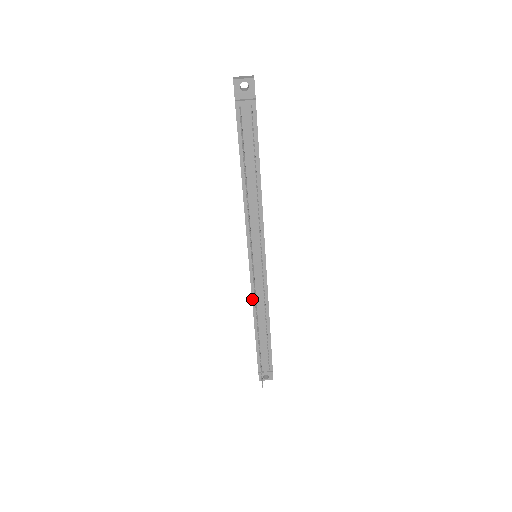
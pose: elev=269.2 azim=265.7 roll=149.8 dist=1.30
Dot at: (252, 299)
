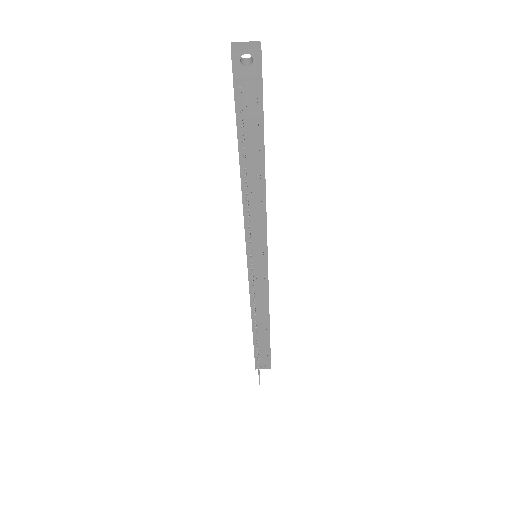
Dot at: (250, 300)
